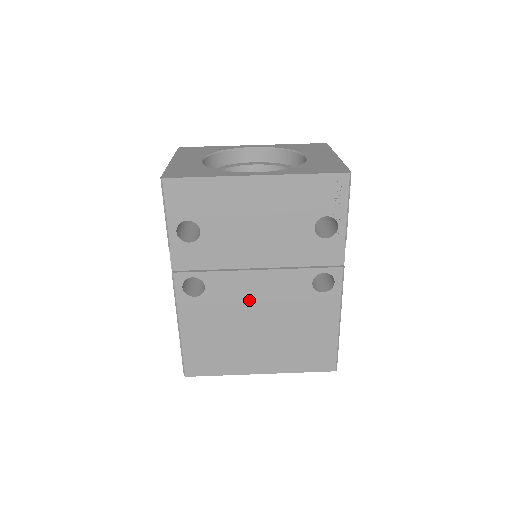
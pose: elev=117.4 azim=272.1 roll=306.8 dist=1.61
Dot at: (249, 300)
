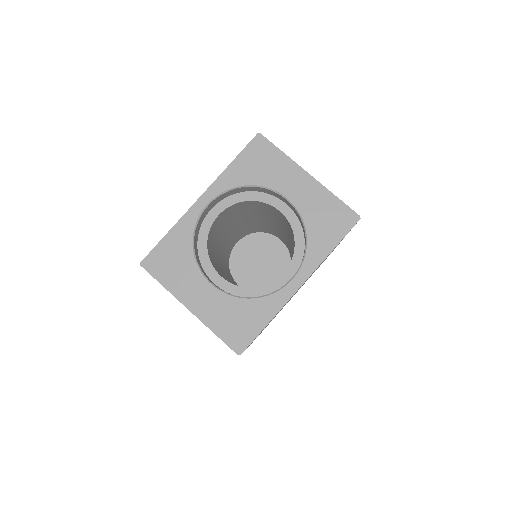
Dot at: occluded
